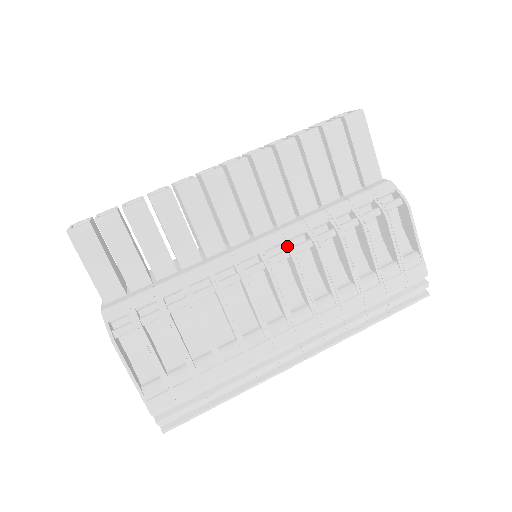
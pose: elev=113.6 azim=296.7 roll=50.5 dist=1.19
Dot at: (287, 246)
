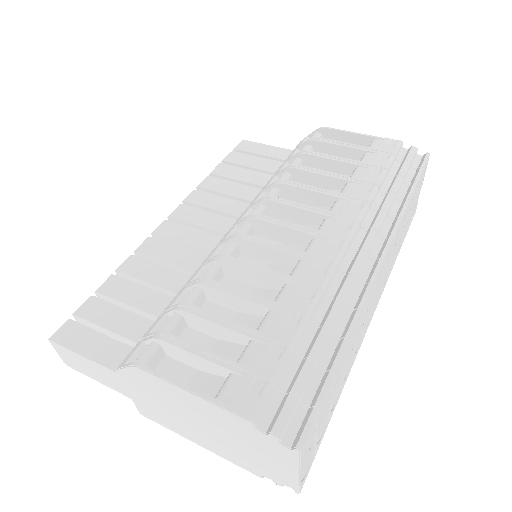
Dot at: (256, 203)
